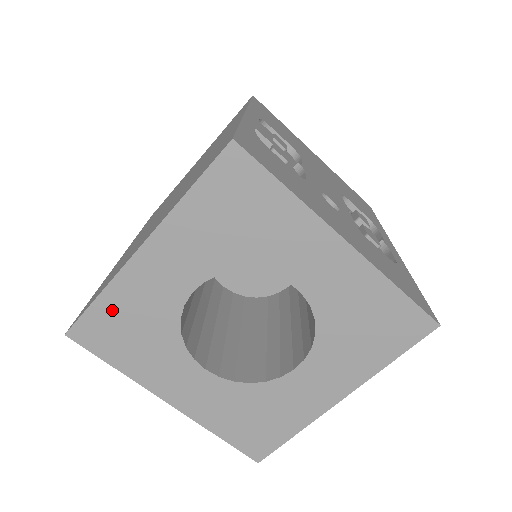
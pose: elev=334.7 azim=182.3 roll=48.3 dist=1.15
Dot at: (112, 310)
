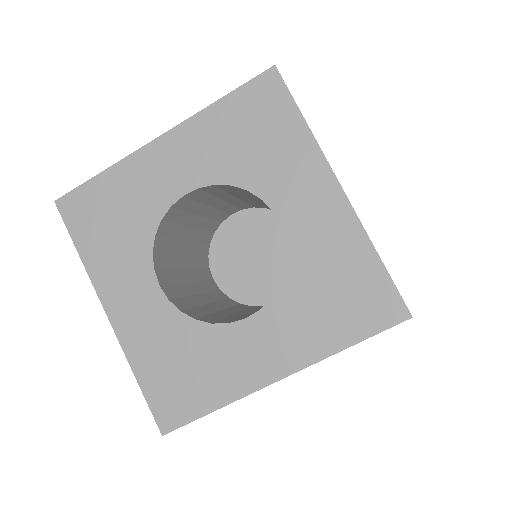
Dot at: (107, 190)
